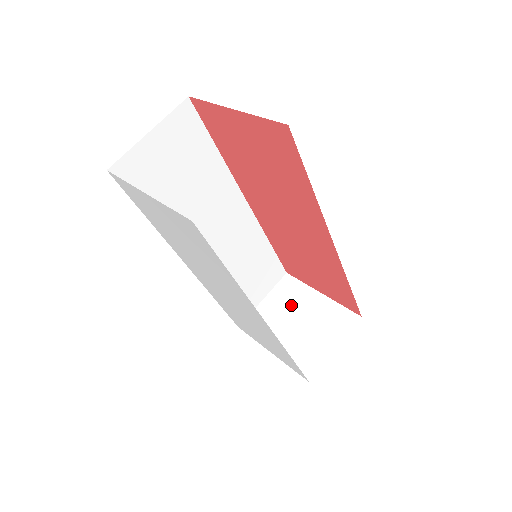
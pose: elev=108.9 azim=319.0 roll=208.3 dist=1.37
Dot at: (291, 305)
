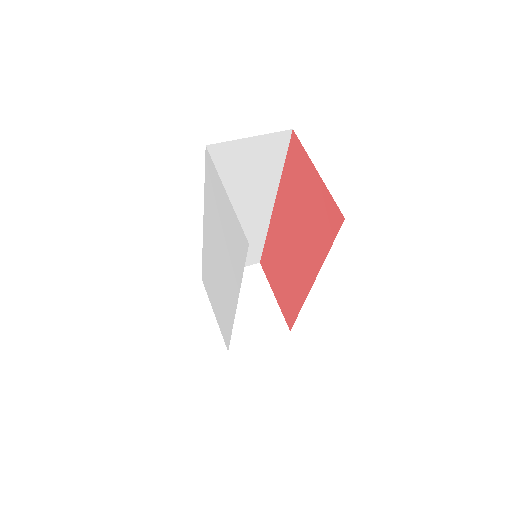
Dot at: (248, 289)
